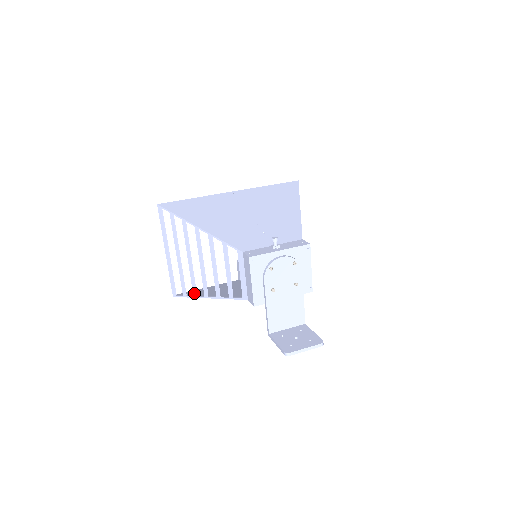
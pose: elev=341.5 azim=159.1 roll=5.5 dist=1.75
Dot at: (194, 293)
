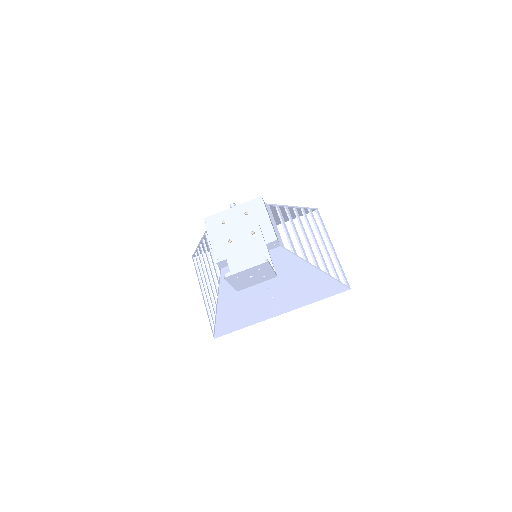
Dot at: (214, 313)
